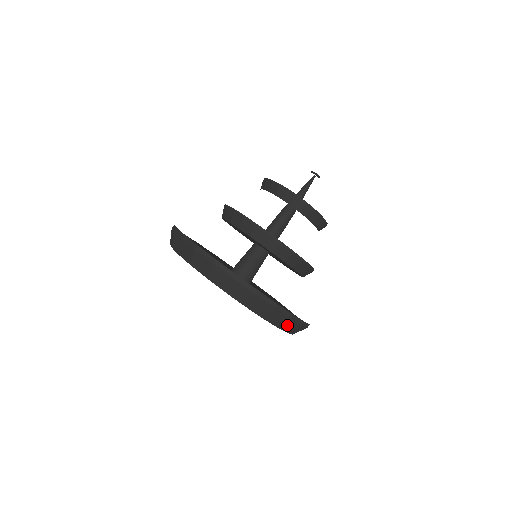
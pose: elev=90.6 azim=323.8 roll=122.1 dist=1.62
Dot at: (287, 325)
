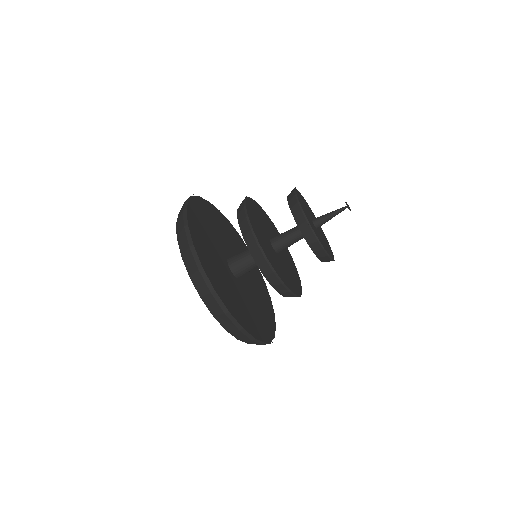
Dot at: occluded
